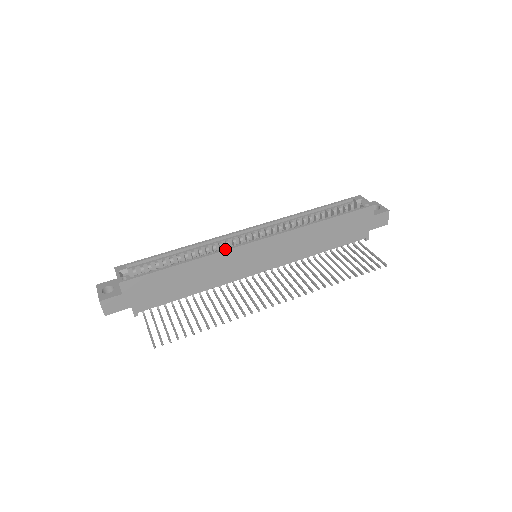
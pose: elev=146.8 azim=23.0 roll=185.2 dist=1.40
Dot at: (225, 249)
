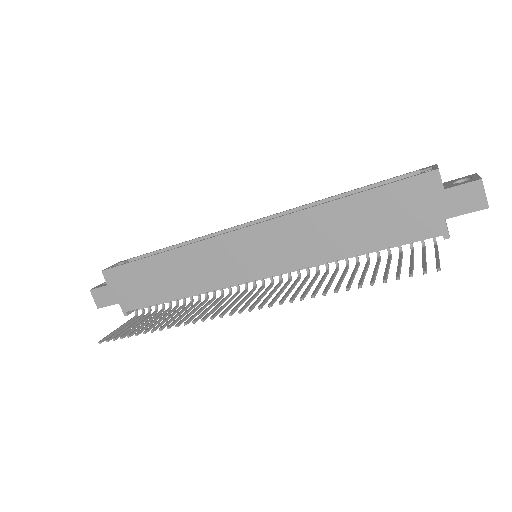
Dot at: (203, 239)
